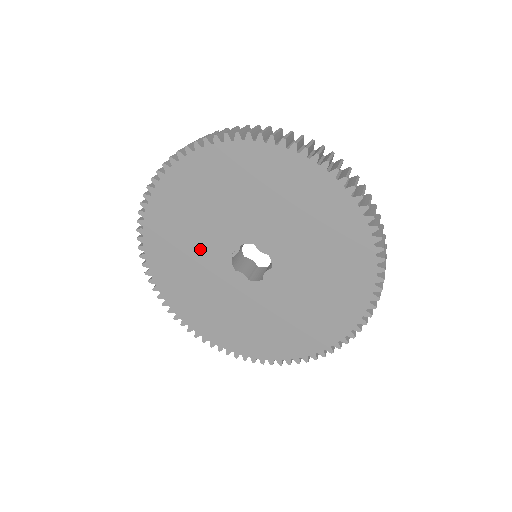
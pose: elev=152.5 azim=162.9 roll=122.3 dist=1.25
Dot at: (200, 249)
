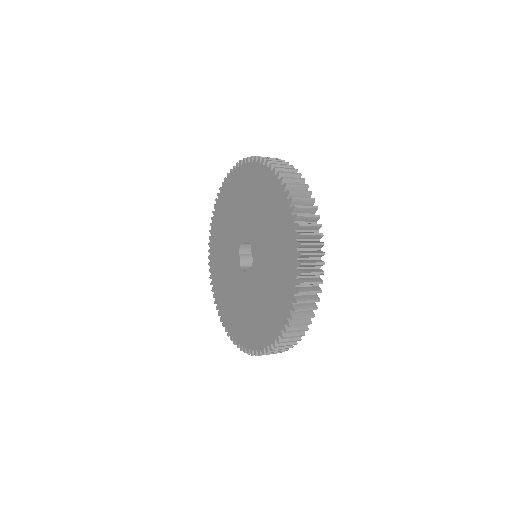
Dot at: (232, 282)
